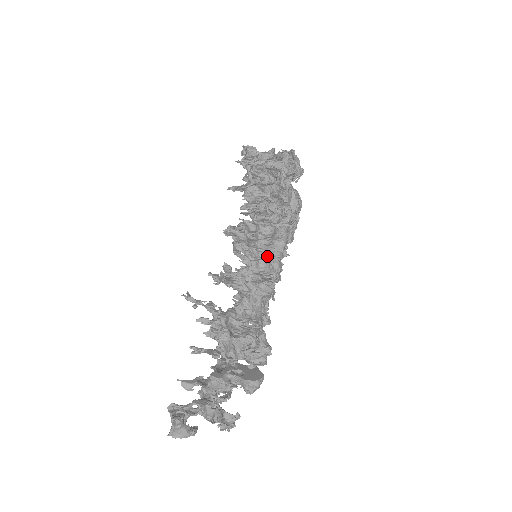
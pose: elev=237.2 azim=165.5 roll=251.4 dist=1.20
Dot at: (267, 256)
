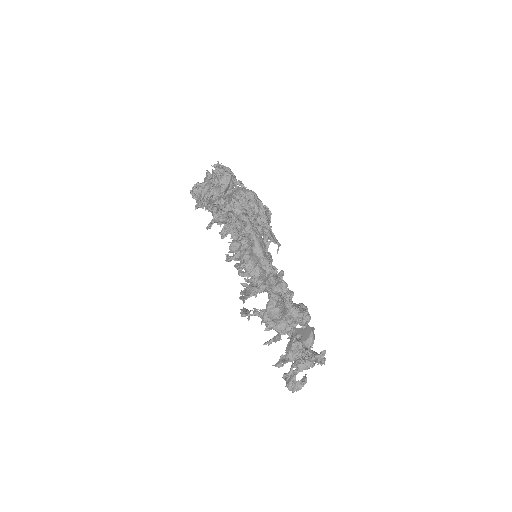
Dot at: (256, 262)
